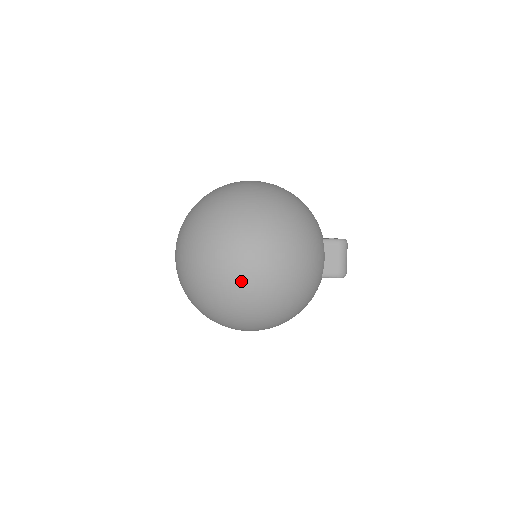
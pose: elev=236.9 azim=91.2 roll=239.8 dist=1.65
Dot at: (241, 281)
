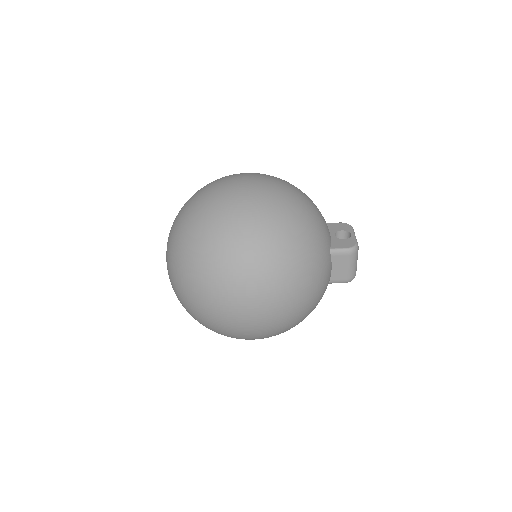
Dot at: (240, 327)
